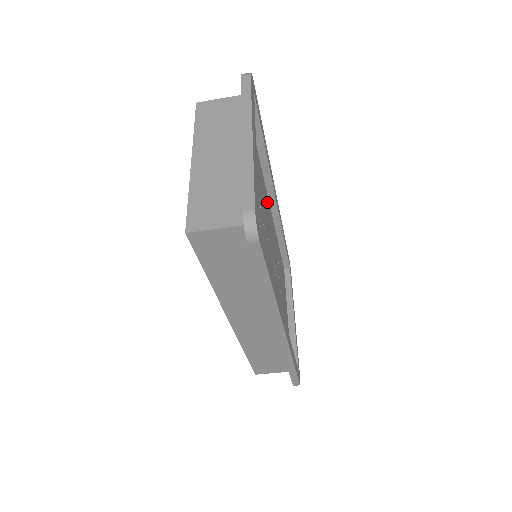
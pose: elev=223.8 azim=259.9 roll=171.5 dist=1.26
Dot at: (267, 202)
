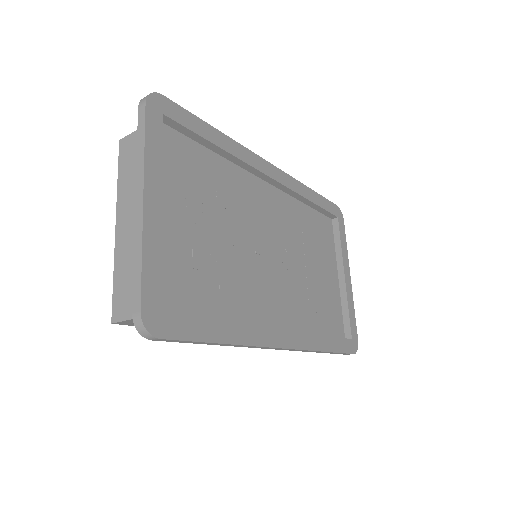
Dot at: (257, 190)
